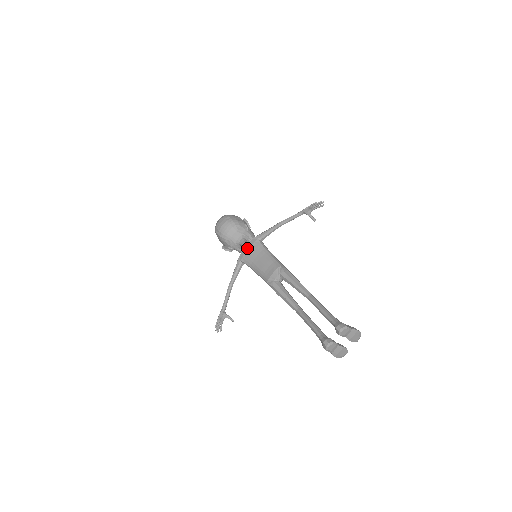
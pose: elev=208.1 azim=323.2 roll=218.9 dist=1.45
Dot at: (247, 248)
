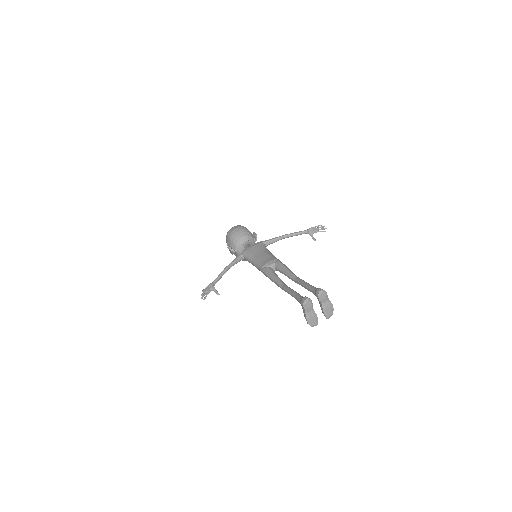
Dot at: (252, 246)
